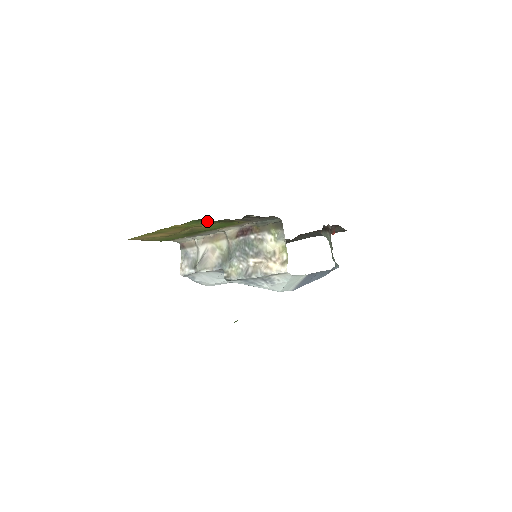
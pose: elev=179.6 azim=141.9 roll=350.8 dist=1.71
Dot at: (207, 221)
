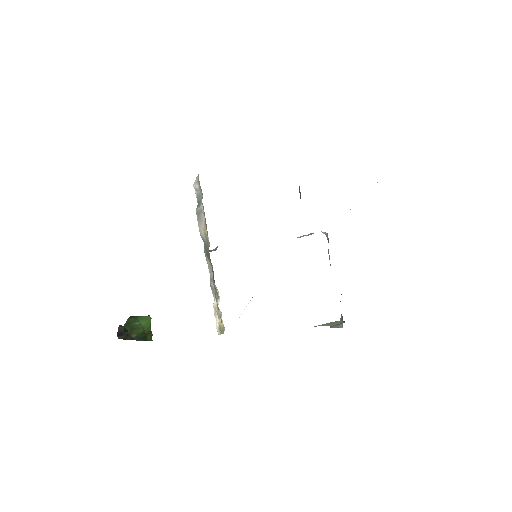
Dot at: occluded
